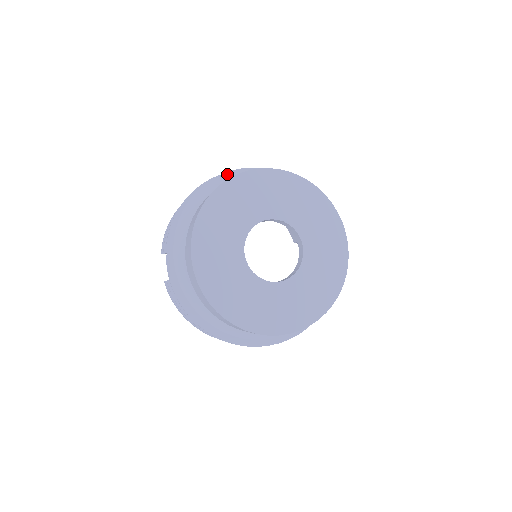
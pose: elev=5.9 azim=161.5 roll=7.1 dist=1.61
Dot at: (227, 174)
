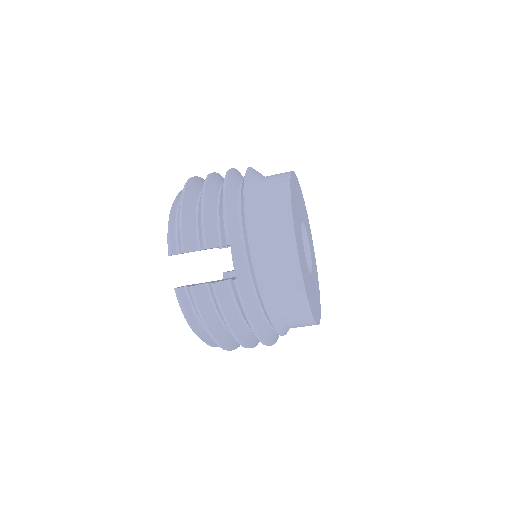
Dot at: (251, 170)
